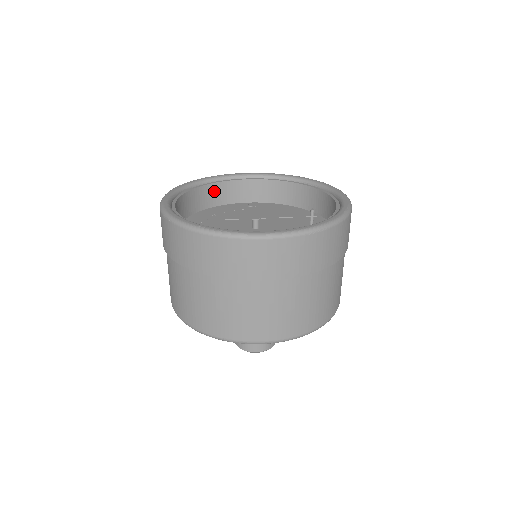
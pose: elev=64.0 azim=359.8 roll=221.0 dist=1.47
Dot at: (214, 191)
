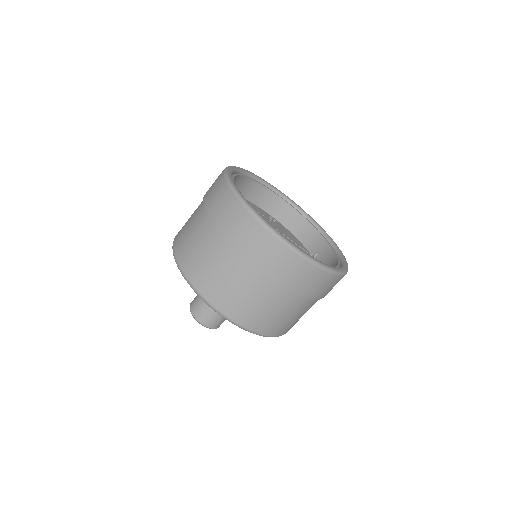
Dot at: (255, 189)
